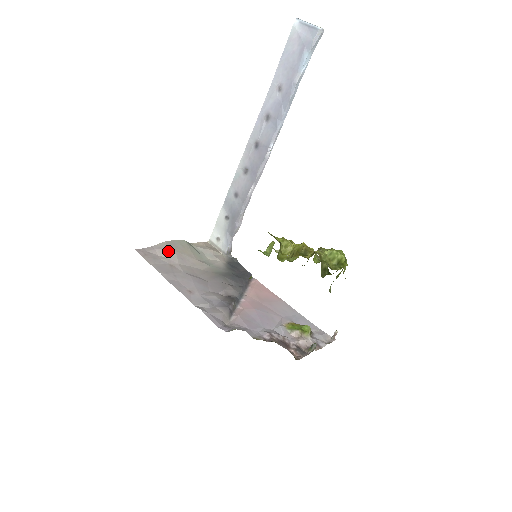
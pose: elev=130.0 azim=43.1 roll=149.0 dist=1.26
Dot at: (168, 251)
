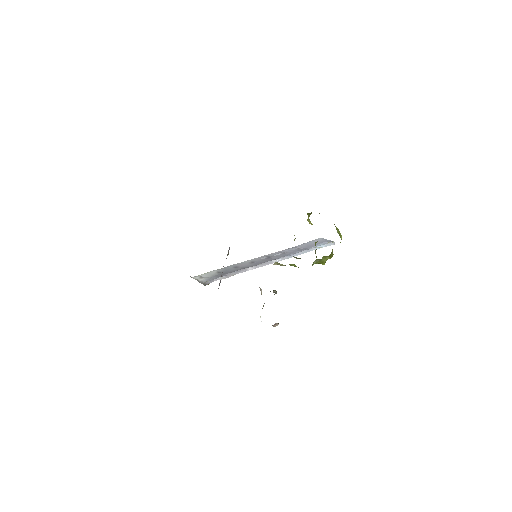
Dot at: occluded
